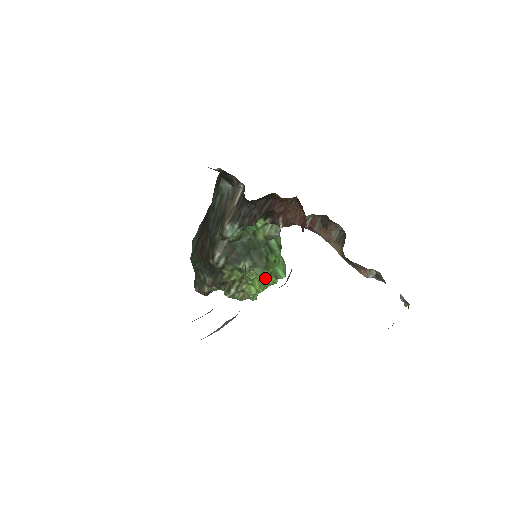
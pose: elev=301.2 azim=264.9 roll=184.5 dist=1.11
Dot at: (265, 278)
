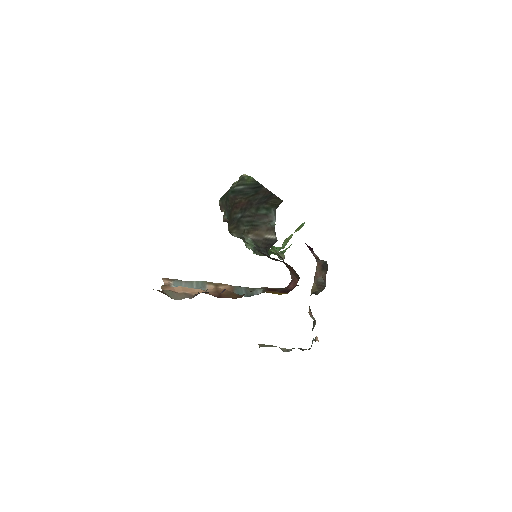
Dot at: occluded
